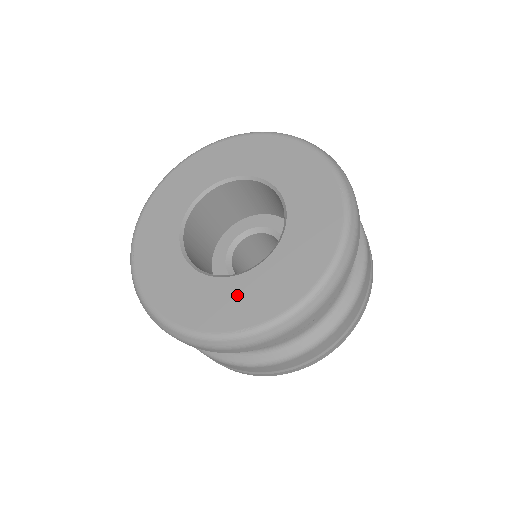
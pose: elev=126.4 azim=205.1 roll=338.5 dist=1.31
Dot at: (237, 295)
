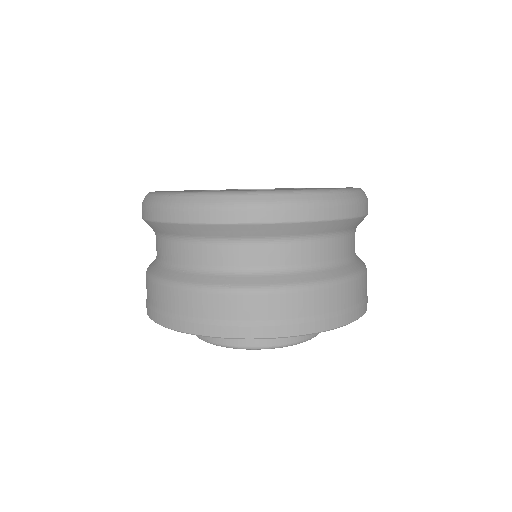
Dot at: occluded
